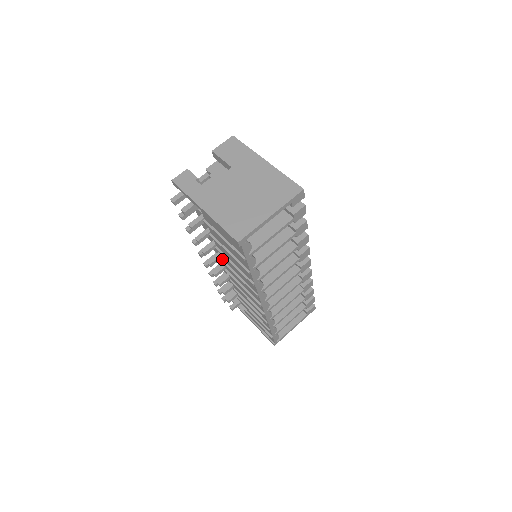
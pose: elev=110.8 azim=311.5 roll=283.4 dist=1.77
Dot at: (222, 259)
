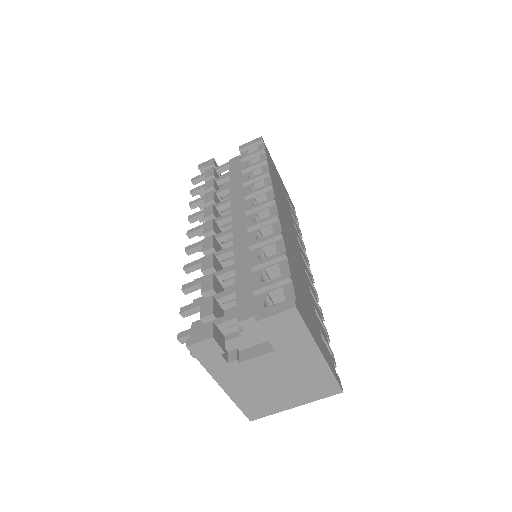
Dot at: occluded
